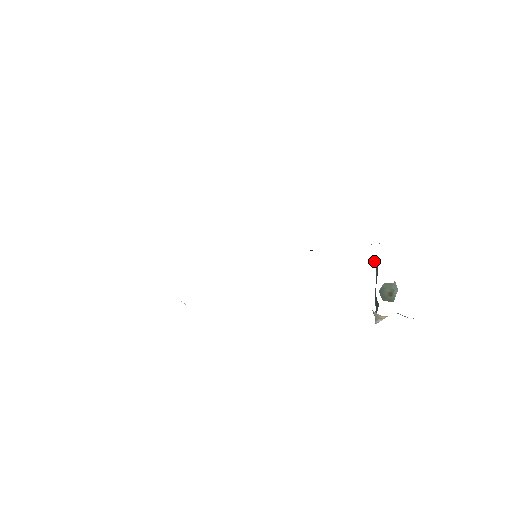
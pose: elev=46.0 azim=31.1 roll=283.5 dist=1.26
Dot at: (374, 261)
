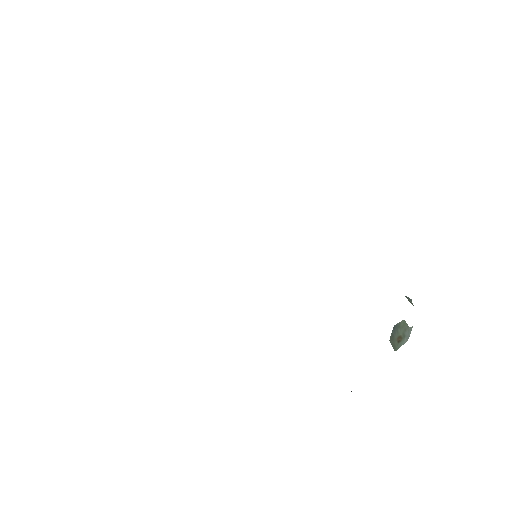
Dot at: occluded
